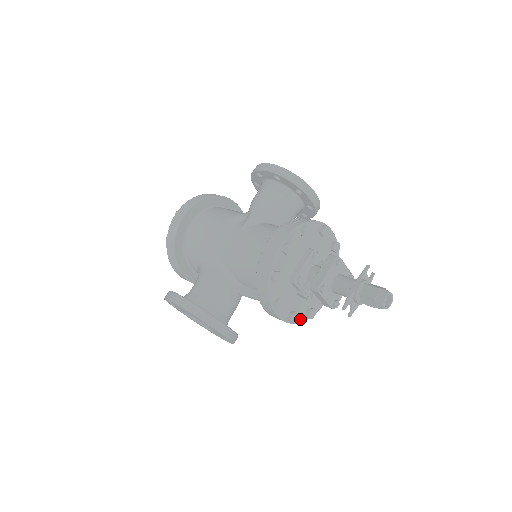
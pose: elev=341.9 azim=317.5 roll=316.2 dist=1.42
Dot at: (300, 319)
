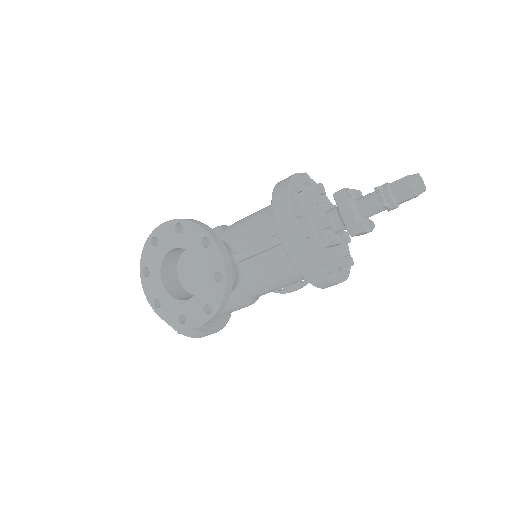
Dot at: (317, 262)
